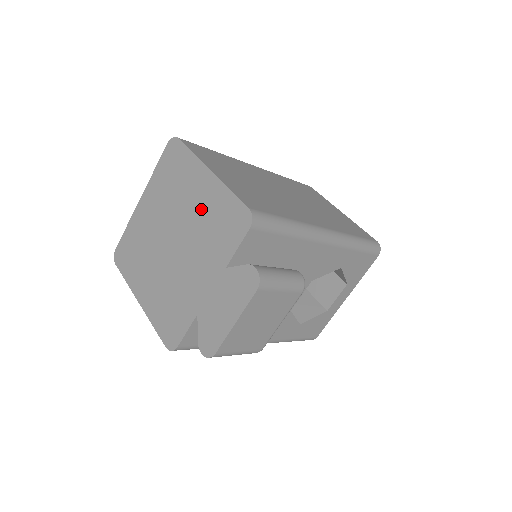
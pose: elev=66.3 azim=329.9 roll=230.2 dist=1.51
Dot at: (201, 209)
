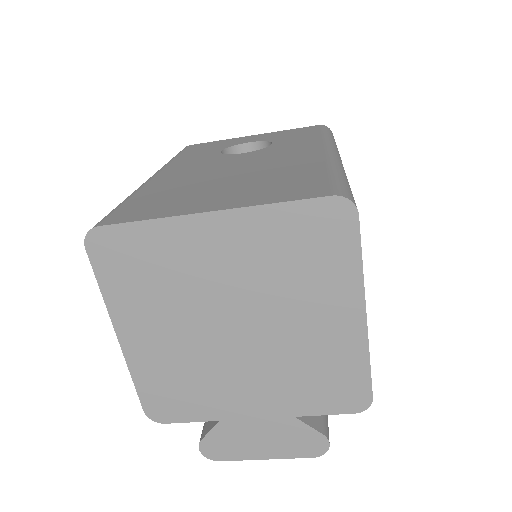
Dot at: (313, 341)
